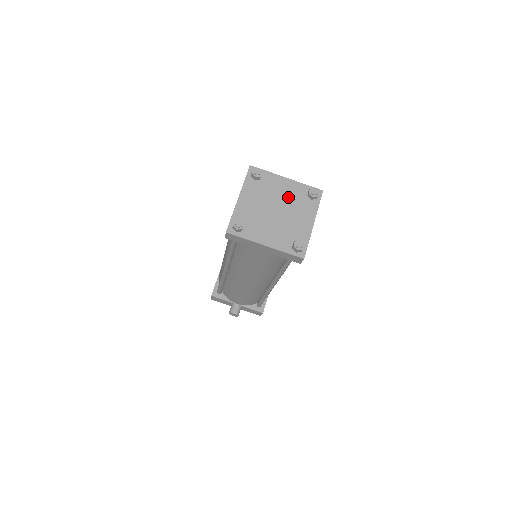
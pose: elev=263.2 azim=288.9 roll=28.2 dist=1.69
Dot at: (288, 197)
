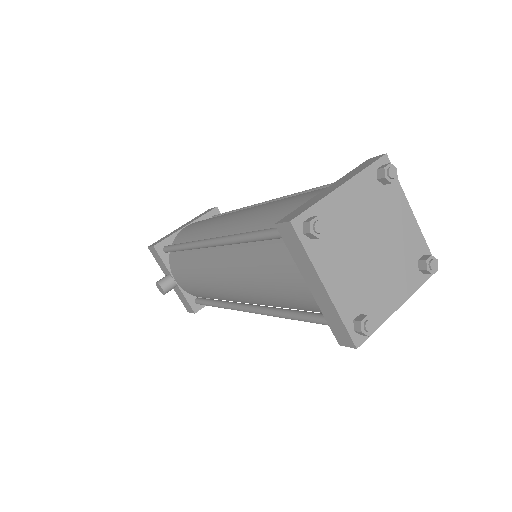
Dot at: (397, 242)
